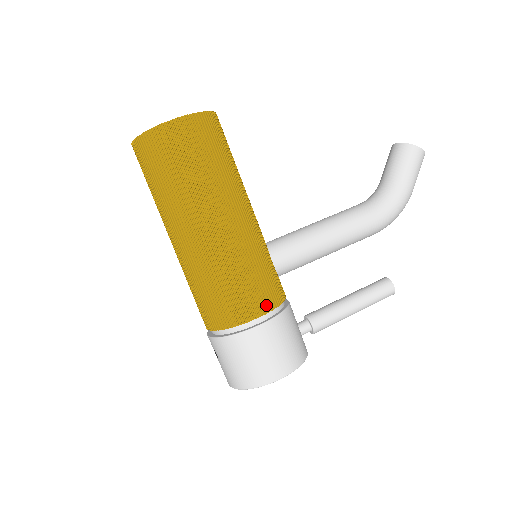
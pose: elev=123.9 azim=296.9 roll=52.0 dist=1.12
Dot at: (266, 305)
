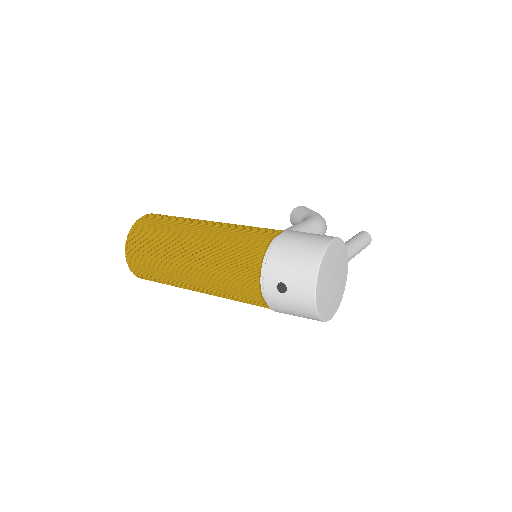
Dot at: occluded
